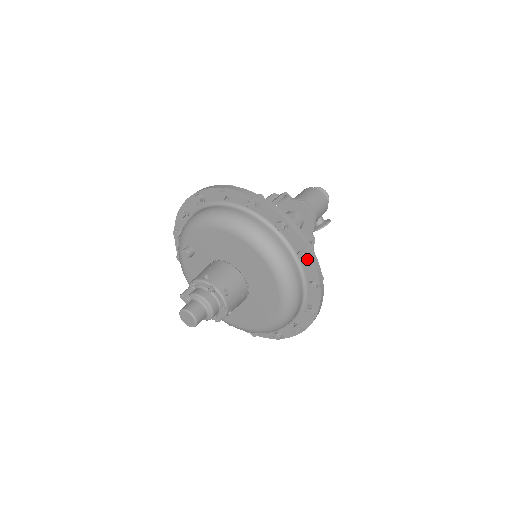
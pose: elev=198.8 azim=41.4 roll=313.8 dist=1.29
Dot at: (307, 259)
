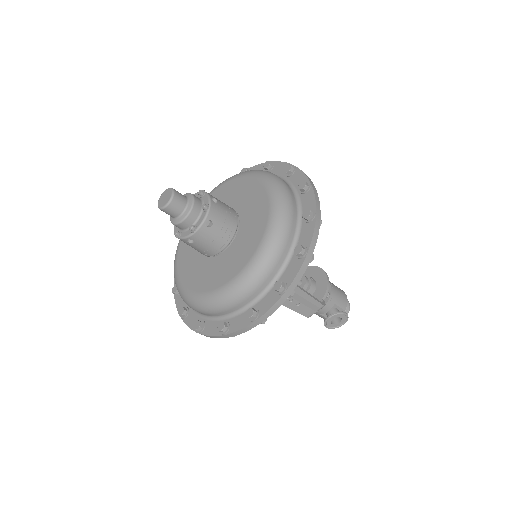
Dot at: (307, 192)
